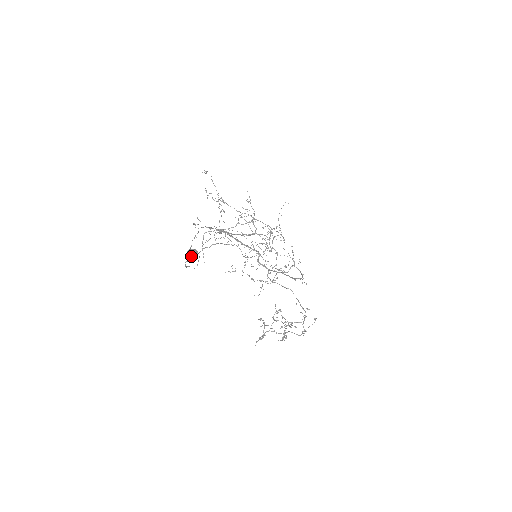
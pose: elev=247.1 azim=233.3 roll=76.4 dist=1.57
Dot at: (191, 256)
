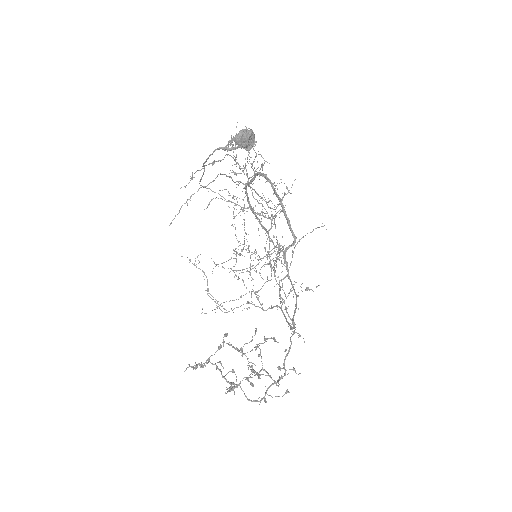
Dot at: (237, 143)
